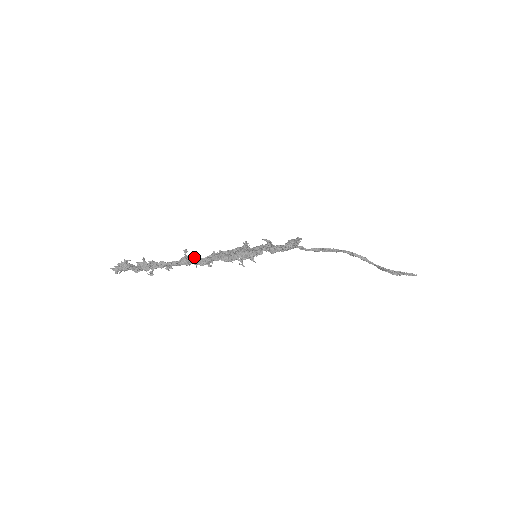
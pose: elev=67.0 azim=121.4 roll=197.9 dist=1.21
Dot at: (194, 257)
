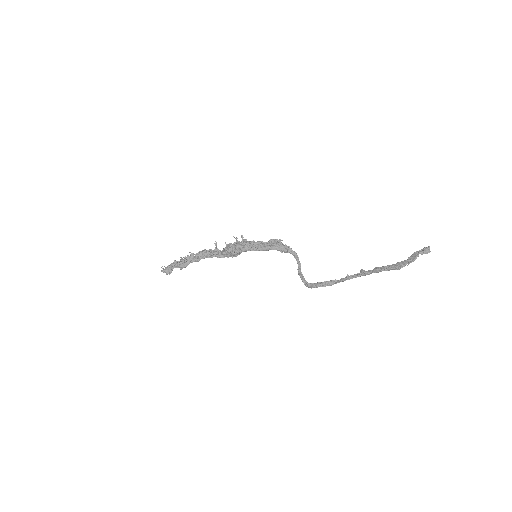
Dot at: occluded
